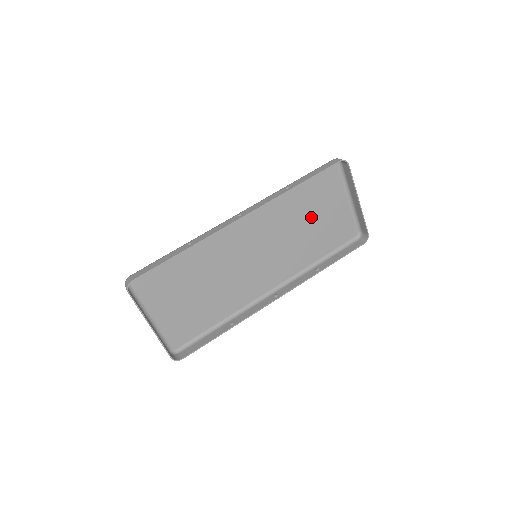
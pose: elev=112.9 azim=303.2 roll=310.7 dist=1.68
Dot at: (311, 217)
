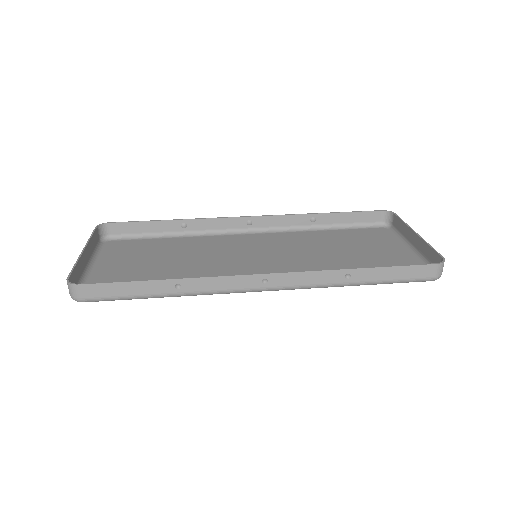
Dot at: (348, 251)
